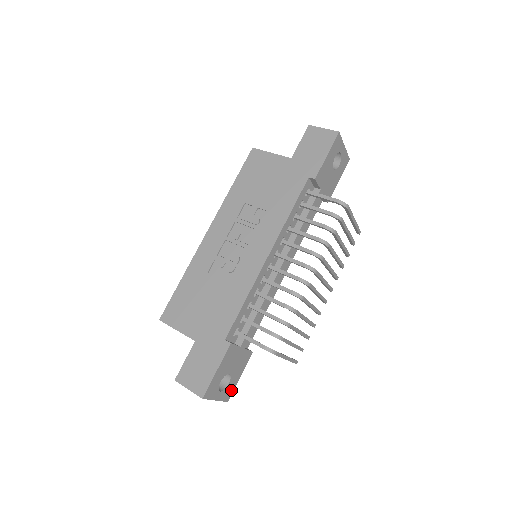
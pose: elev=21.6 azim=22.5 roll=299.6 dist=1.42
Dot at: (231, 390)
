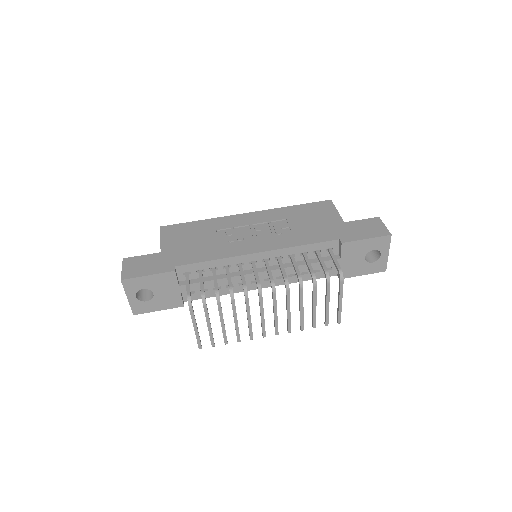
Dot at: (144, 310)
